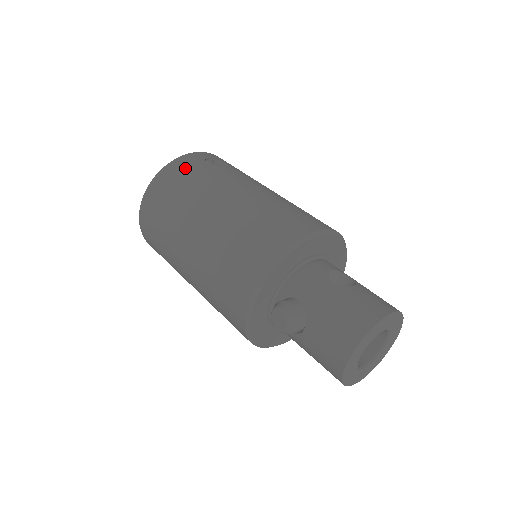
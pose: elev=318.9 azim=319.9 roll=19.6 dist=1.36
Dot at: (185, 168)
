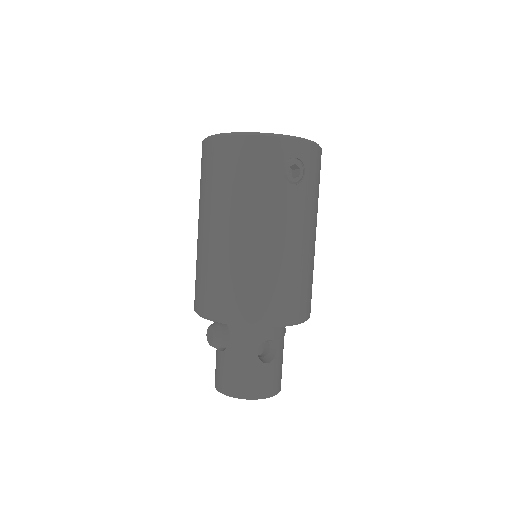
Dot at: (261, 159)
